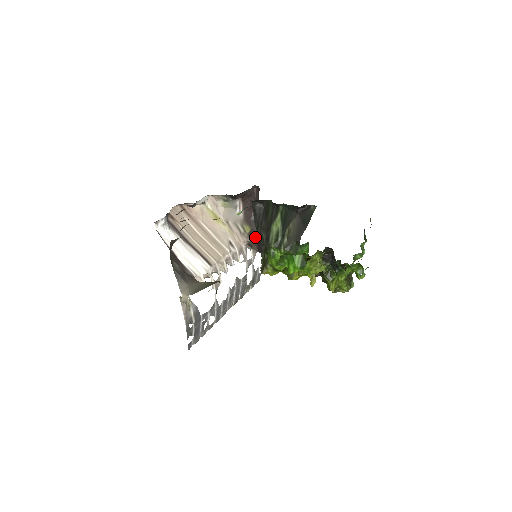
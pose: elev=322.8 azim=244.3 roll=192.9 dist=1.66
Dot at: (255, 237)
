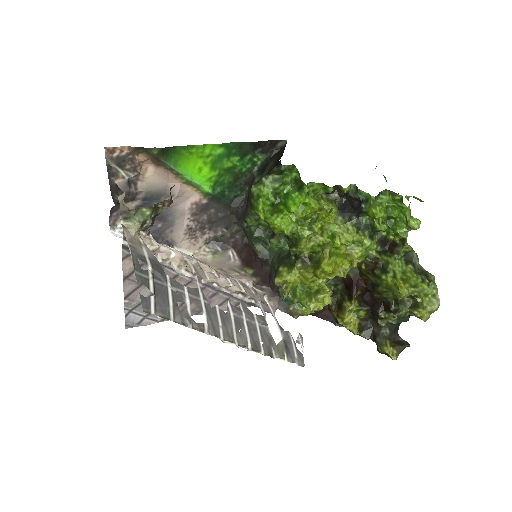
Dot at: (262, 276)
